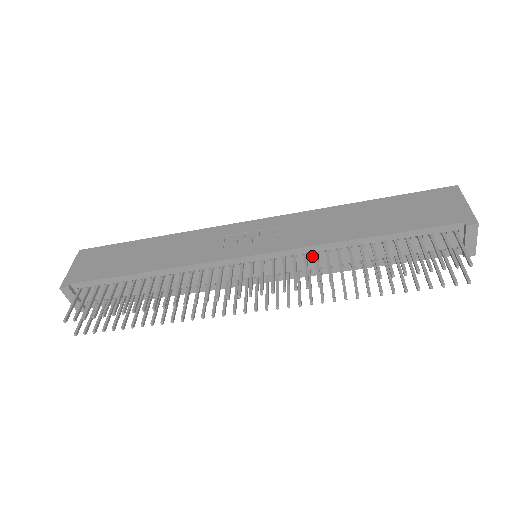
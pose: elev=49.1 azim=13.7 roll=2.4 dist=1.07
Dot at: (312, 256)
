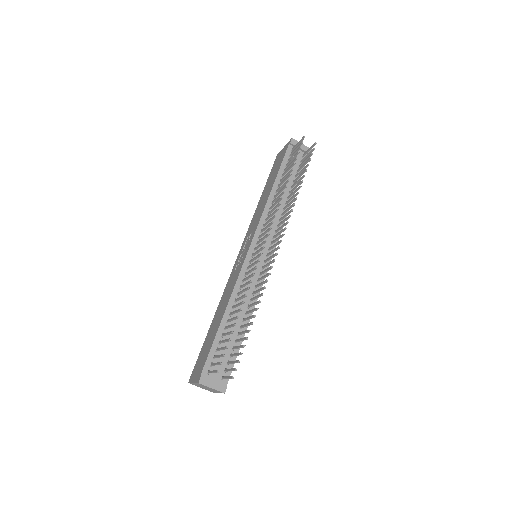
Dot at: (269, 218)
